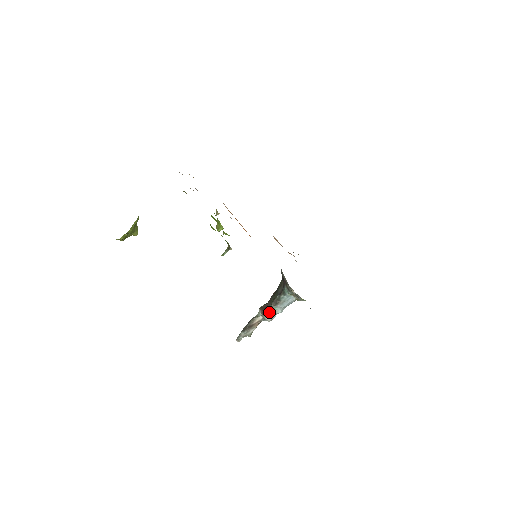
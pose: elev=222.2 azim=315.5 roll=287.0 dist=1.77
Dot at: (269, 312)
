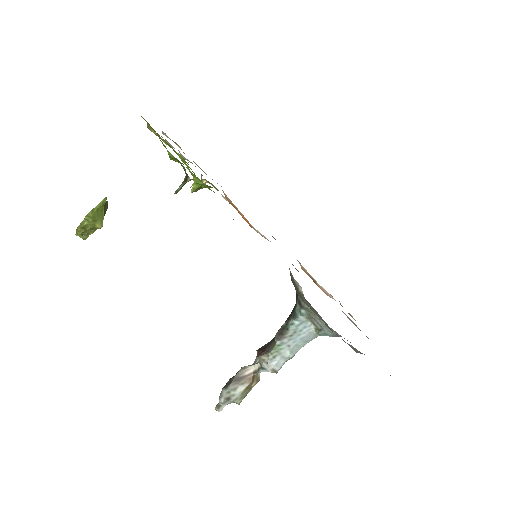
Dot at: (270, 353)
